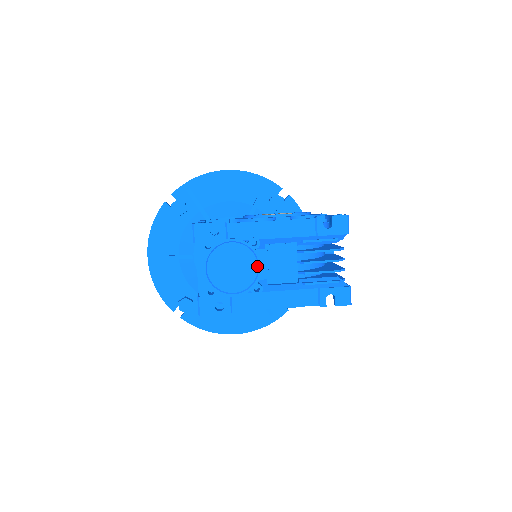
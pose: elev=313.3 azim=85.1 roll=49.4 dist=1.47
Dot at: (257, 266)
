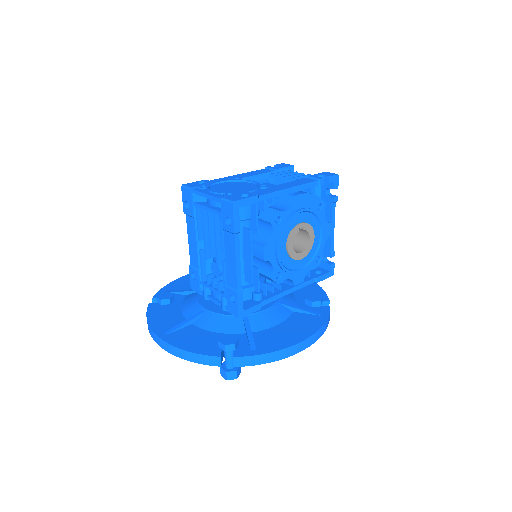
Dot at: (251, 183)
